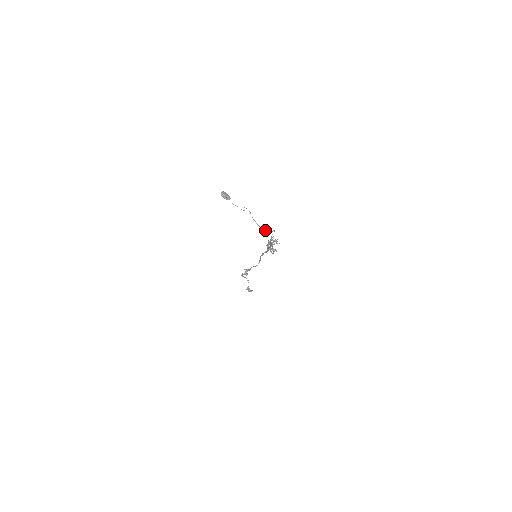
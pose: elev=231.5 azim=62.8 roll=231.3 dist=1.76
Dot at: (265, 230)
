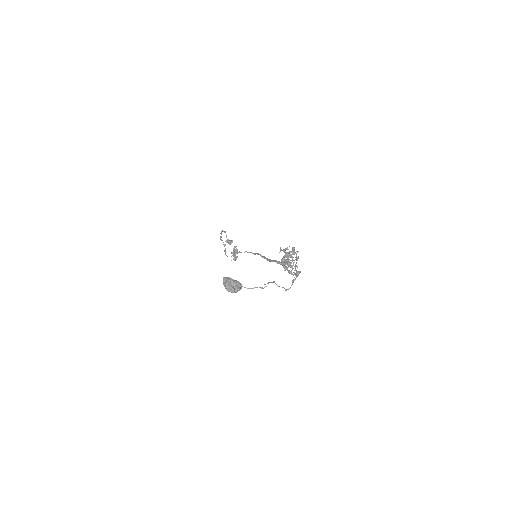
Dot at: (294, 280)
